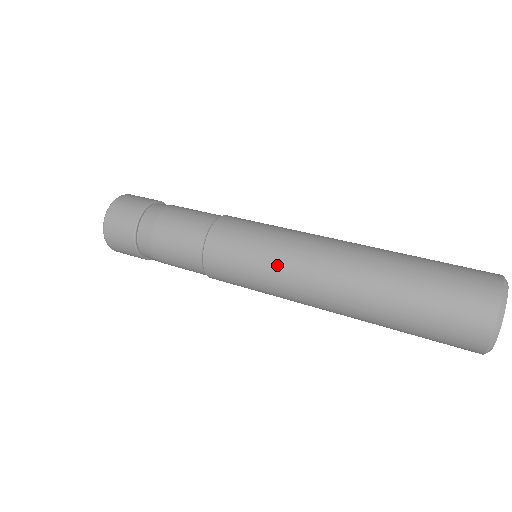
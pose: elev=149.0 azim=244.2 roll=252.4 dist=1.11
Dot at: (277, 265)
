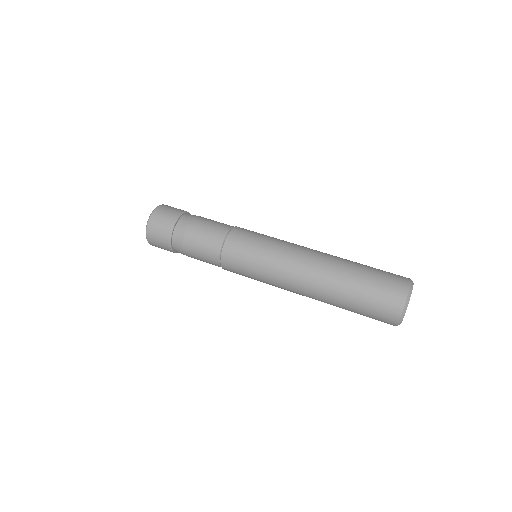
Dot at: (270, 282)
